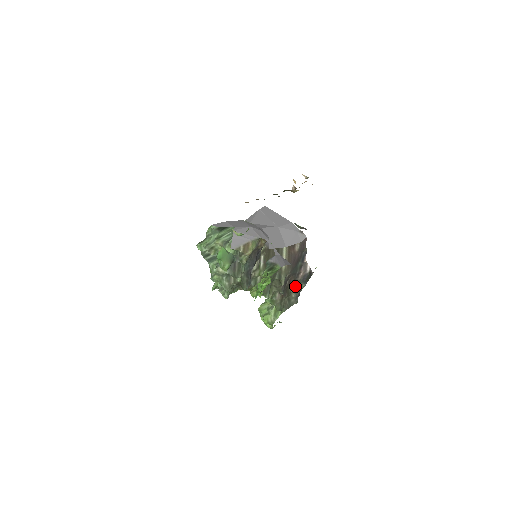
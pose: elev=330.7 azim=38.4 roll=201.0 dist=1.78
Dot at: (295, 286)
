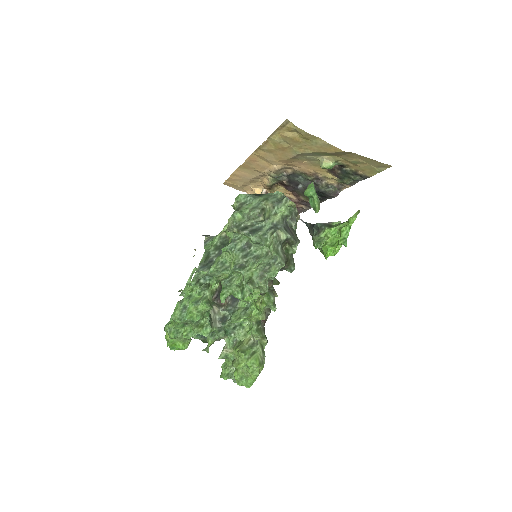
Dot at: occluded
